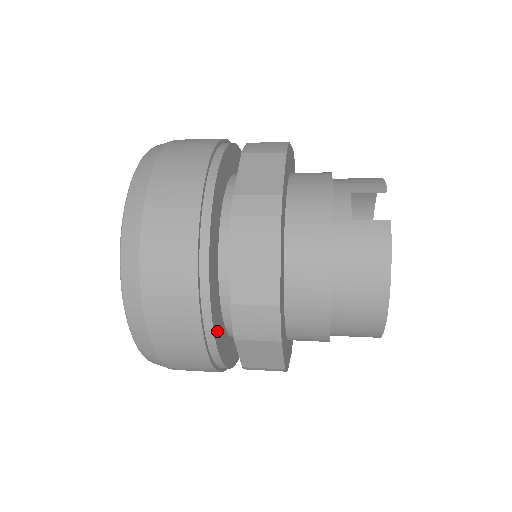
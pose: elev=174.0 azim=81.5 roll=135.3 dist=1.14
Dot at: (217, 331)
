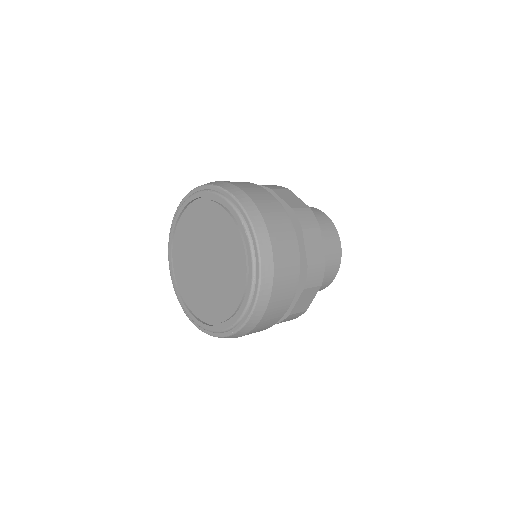
Dot at: occluded
